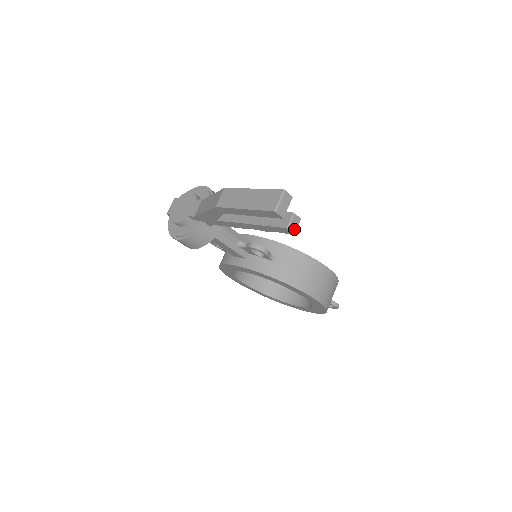
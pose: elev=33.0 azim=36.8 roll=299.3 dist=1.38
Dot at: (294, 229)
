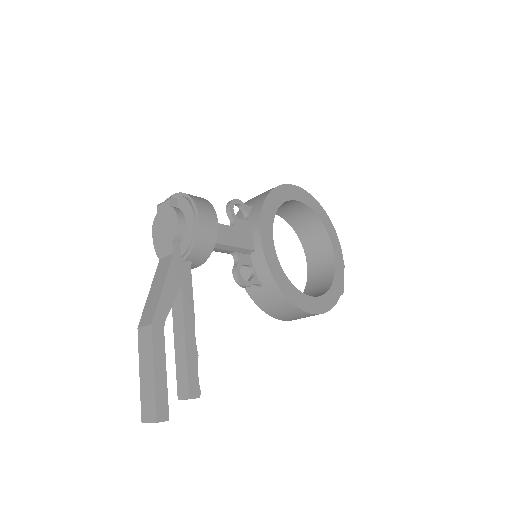
Dot at: occluded
